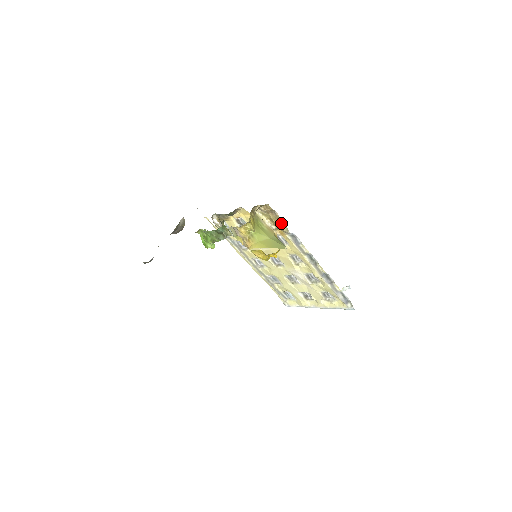
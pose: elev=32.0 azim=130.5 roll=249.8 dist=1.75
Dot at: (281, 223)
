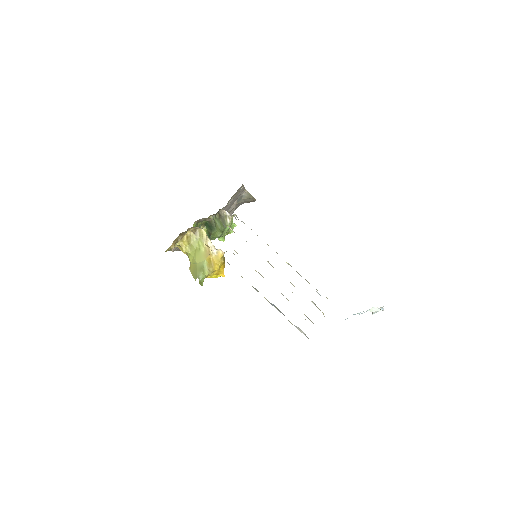
Dot at: occluded
